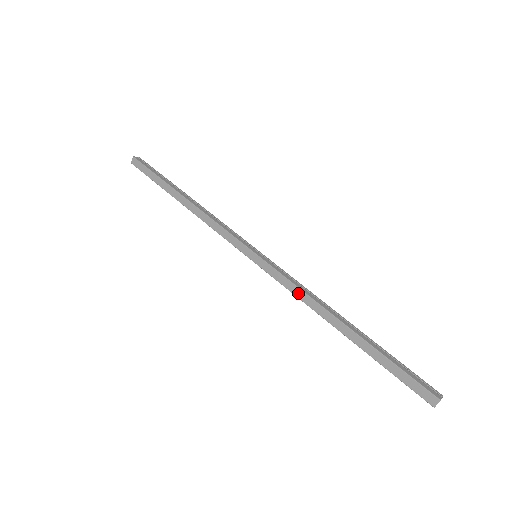
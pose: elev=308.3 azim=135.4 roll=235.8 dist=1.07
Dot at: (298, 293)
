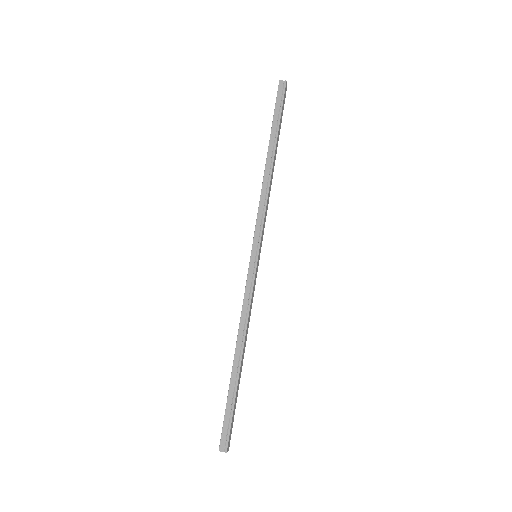
Dot at: (242, 310)
